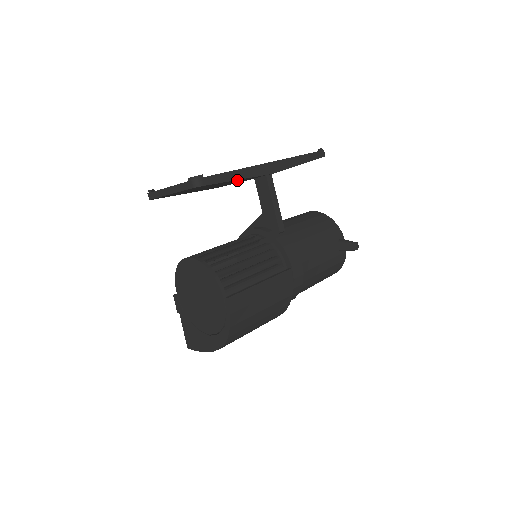
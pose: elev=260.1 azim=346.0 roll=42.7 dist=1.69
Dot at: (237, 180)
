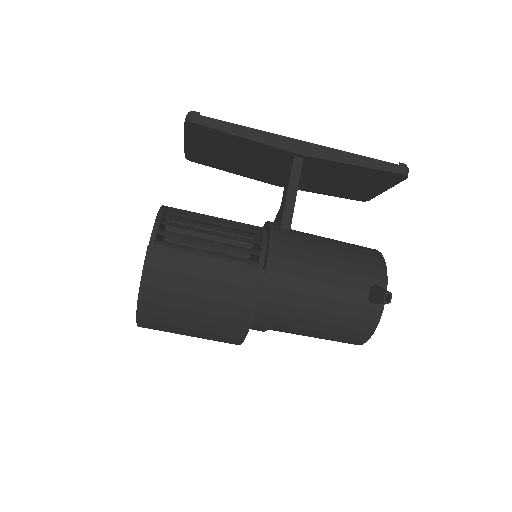
Dot at: (250, 144)
